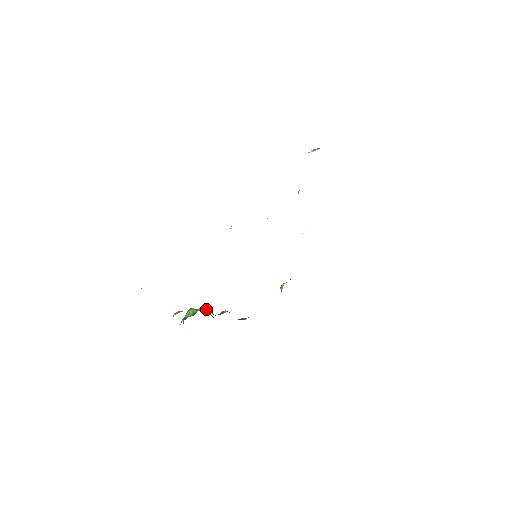
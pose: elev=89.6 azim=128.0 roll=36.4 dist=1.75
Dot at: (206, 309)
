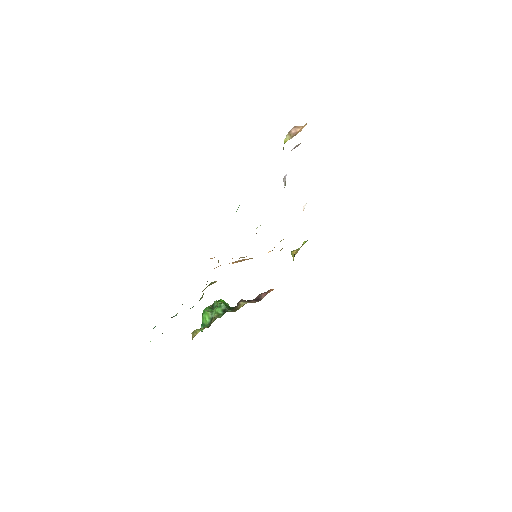
Dot at: (221, 309)
